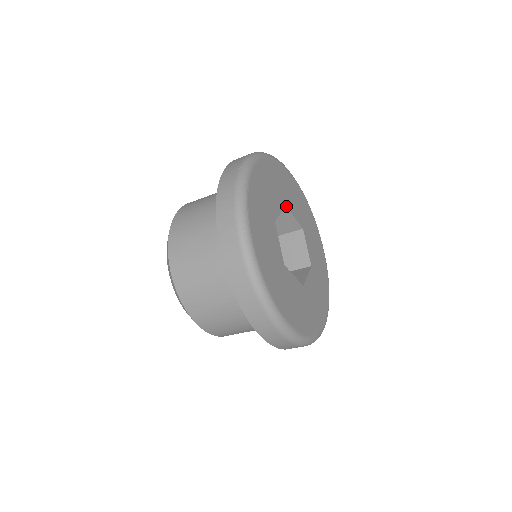
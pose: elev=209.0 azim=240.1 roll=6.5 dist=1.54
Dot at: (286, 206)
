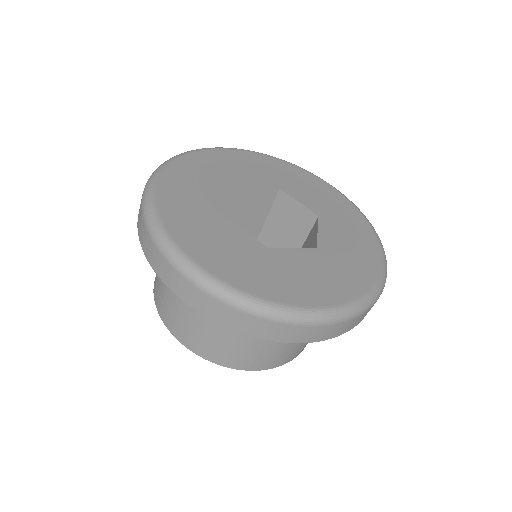
Dot at: (236, 185)
